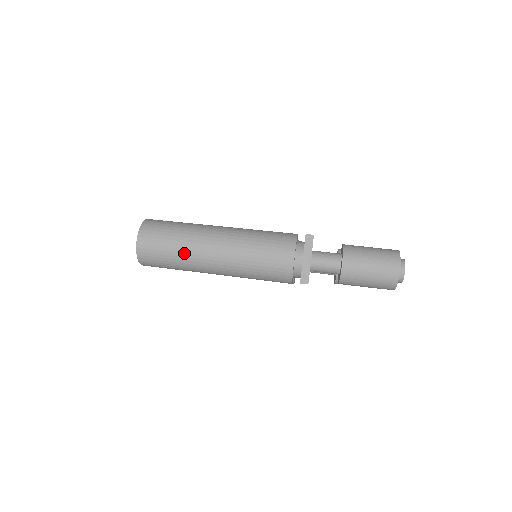
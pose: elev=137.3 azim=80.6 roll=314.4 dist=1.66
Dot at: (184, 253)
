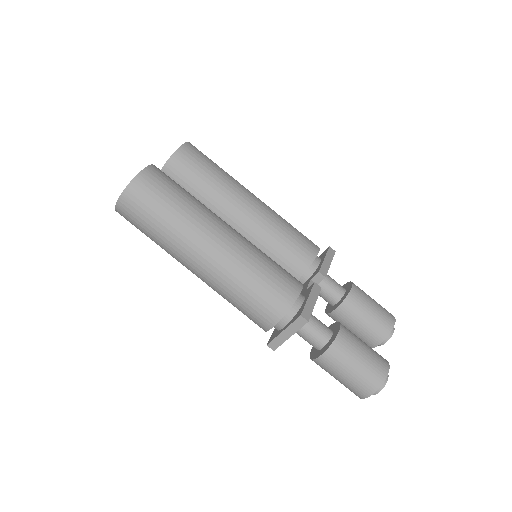
Dot at: (165, 245)
